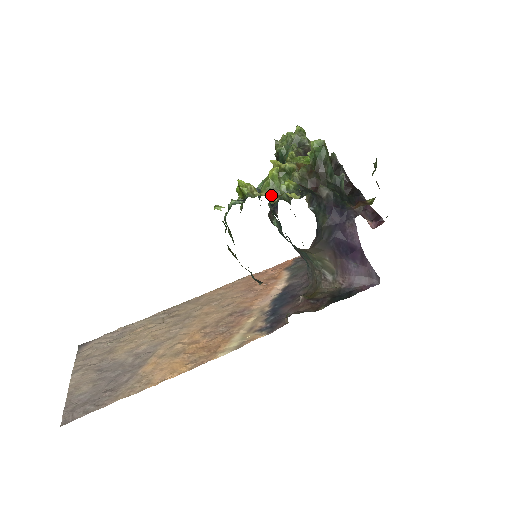
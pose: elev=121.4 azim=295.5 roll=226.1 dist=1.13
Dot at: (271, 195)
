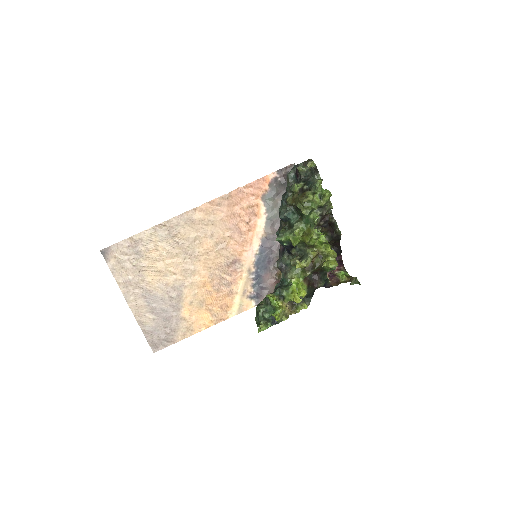
Dot at: (289, 301)
